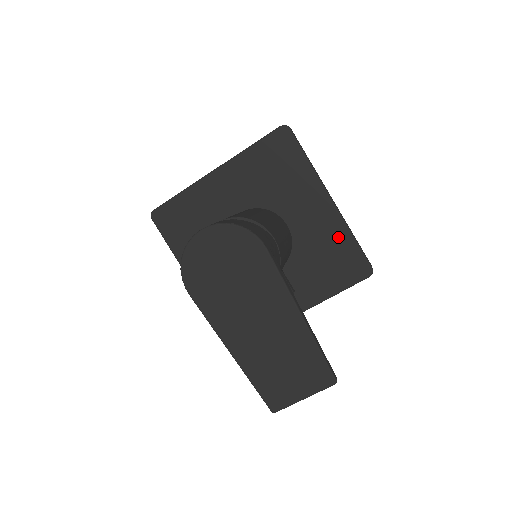
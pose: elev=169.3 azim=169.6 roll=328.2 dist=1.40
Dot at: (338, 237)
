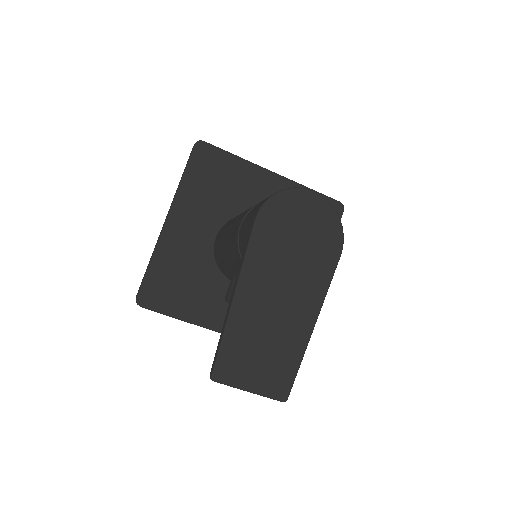
Dot at: occluded
